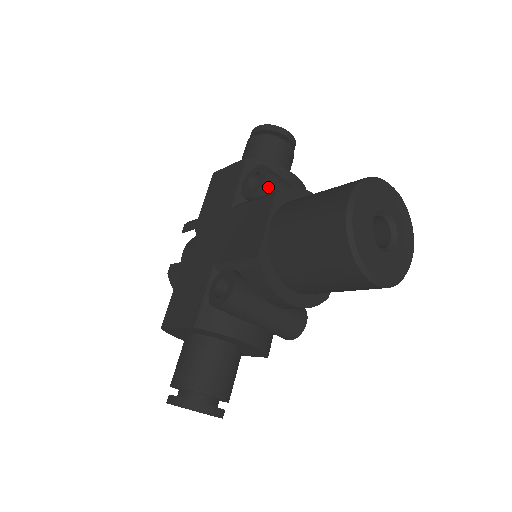
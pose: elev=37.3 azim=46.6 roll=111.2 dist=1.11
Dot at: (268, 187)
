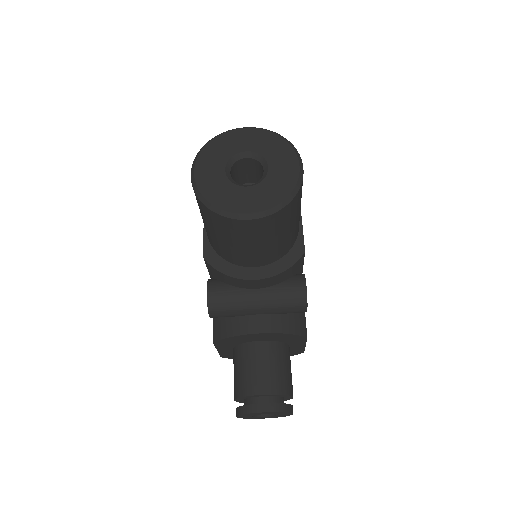
Dot at: occluded
